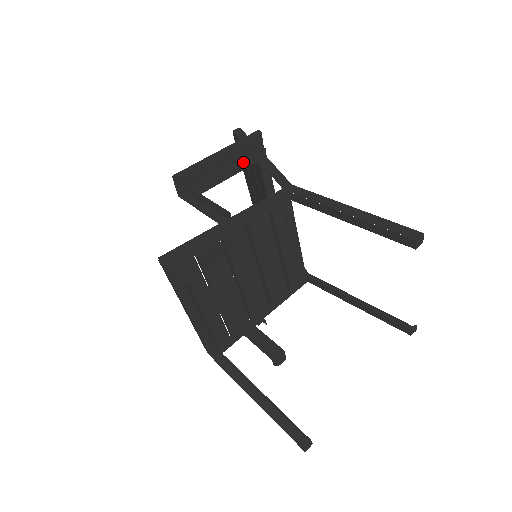
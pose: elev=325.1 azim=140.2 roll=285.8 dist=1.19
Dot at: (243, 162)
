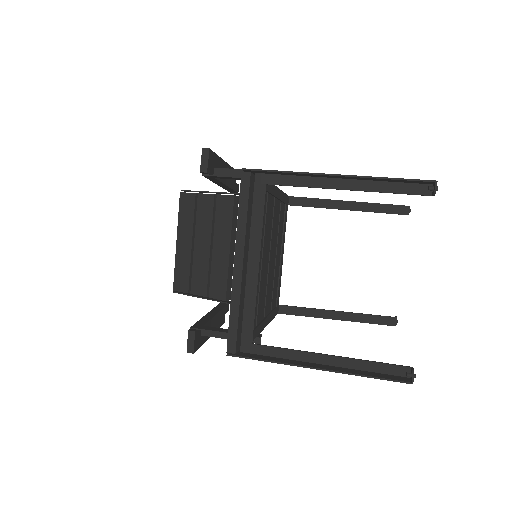
Dot at: (232, 181)
